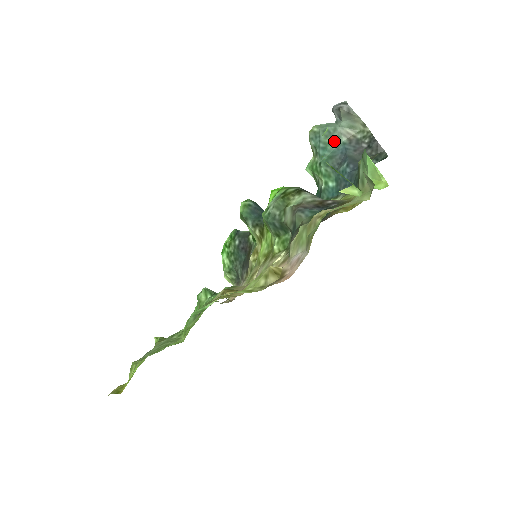
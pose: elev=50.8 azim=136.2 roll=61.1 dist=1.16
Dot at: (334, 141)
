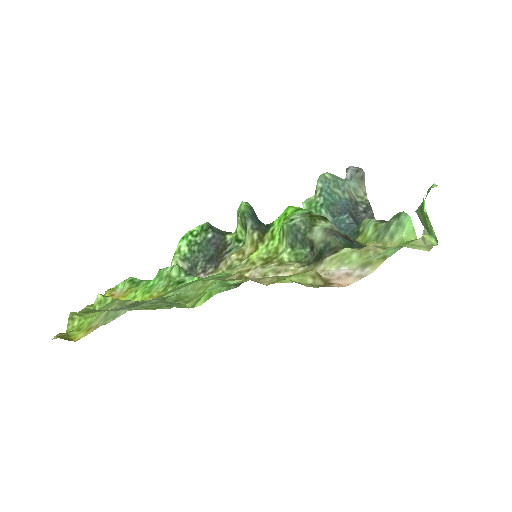
Dot at: (339, 193)
